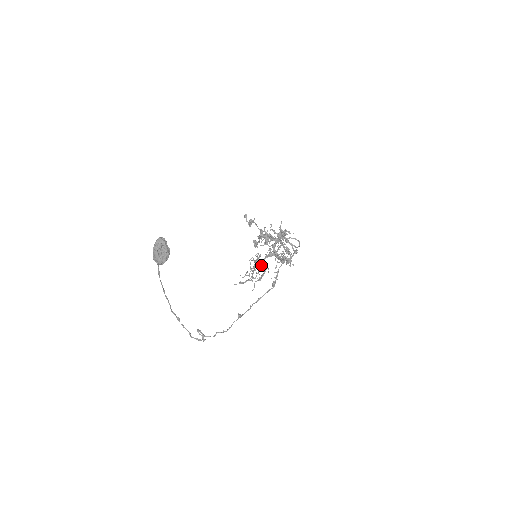
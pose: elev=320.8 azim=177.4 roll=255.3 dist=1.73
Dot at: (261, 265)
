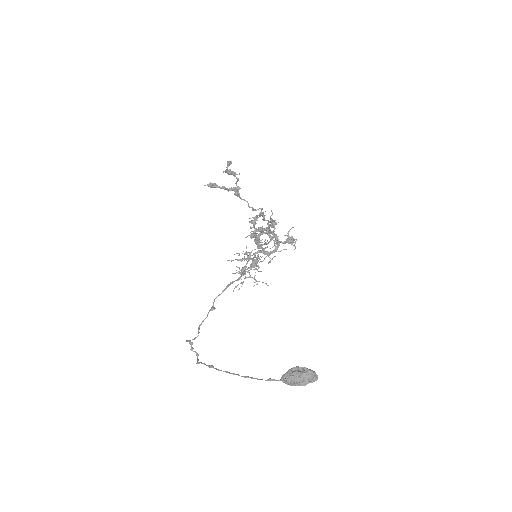
Dot at: (257, 266)
